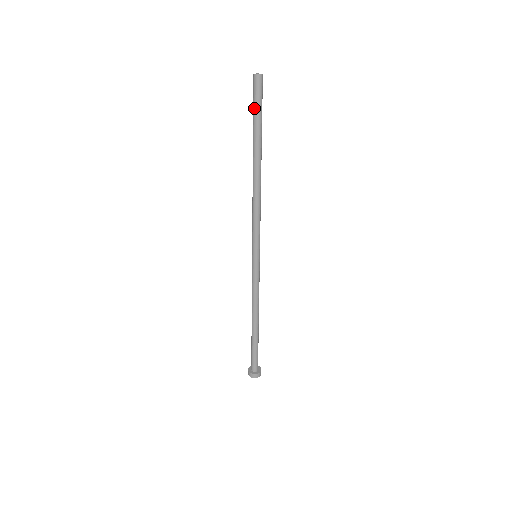
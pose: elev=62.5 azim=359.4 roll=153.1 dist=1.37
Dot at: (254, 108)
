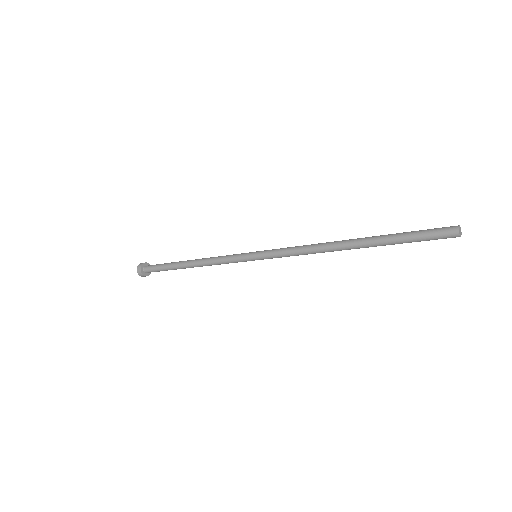
Dot at: (418, 238)
